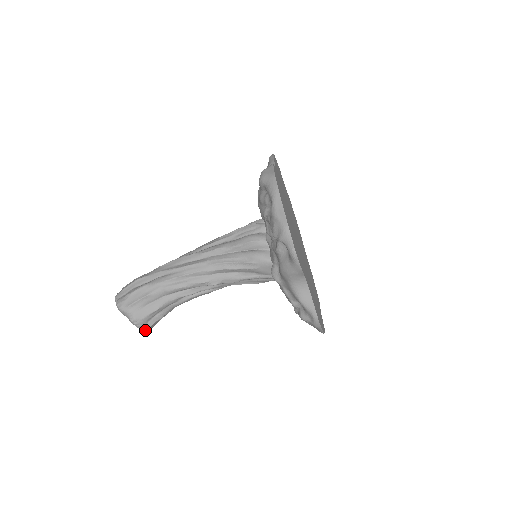
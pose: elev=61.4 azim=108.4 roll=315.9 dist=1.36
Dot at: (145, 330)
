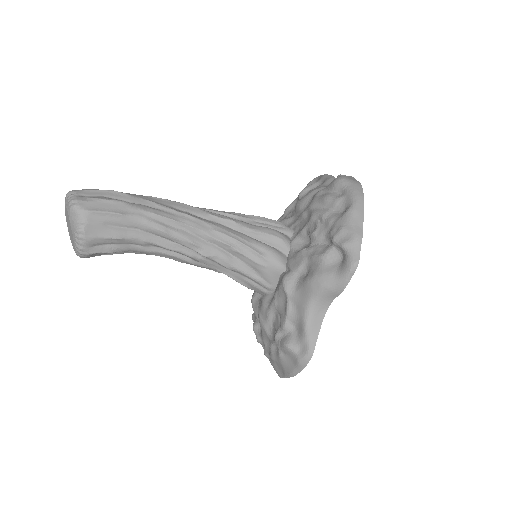
Dot at: (81, 253)
